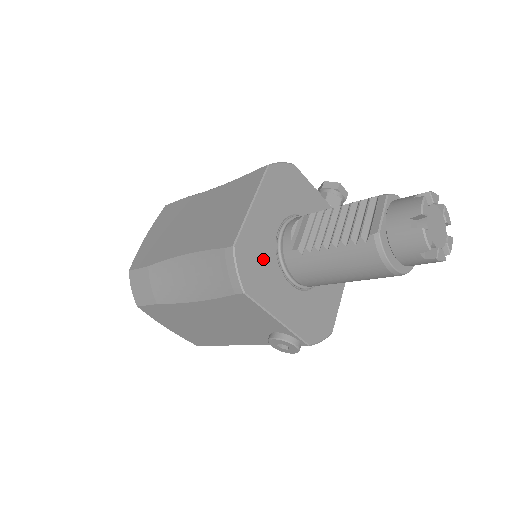
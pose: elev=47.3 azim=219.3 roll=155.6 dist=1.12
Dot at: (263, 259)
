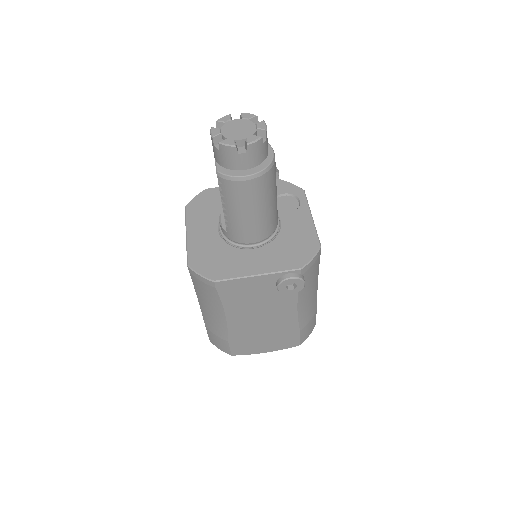
Dot at: (217, 254)
